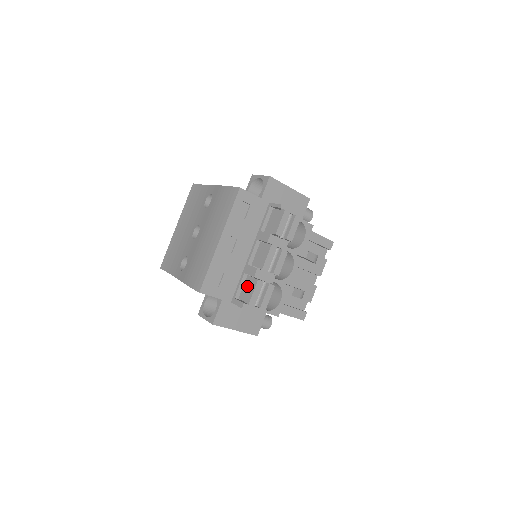
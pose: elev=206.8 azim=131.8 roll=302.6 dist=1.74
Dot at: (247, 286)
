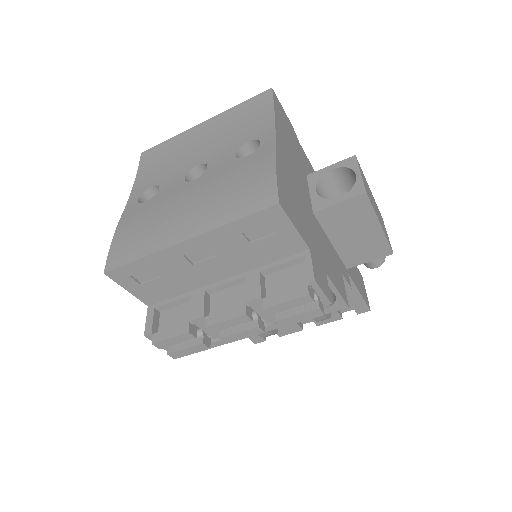
Dot at: (179, 313)
